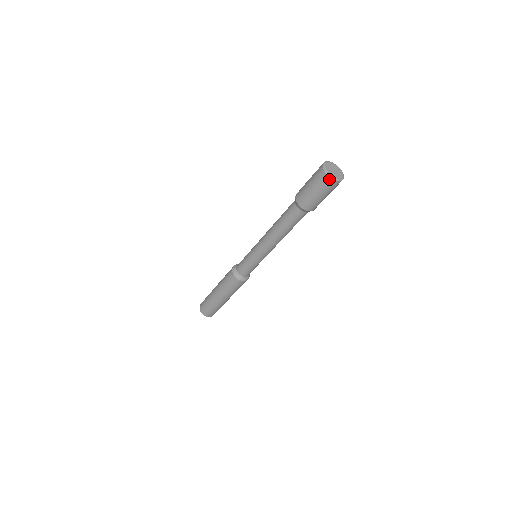
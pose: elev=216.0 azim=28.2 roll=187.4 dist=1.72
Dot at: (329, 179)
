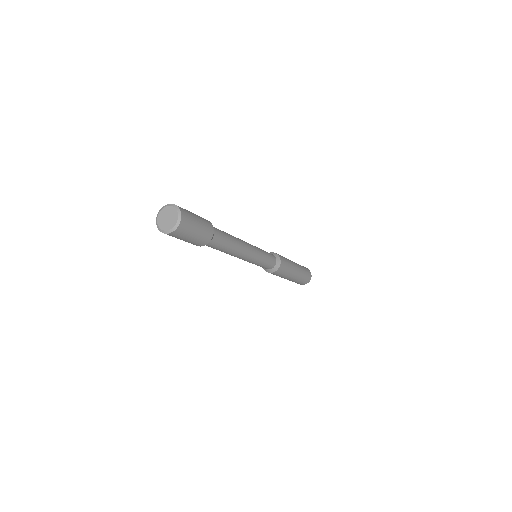
Dot at: (169, 234)
